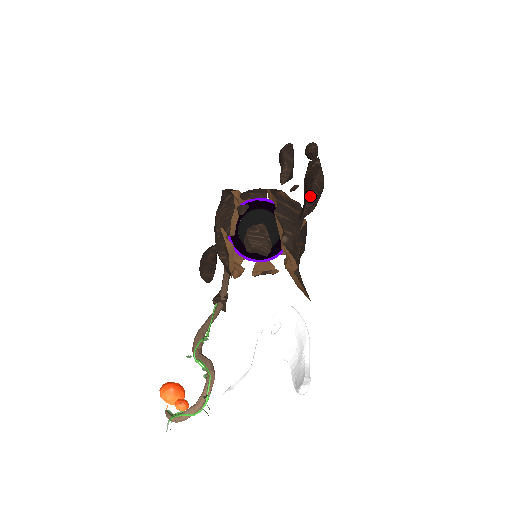
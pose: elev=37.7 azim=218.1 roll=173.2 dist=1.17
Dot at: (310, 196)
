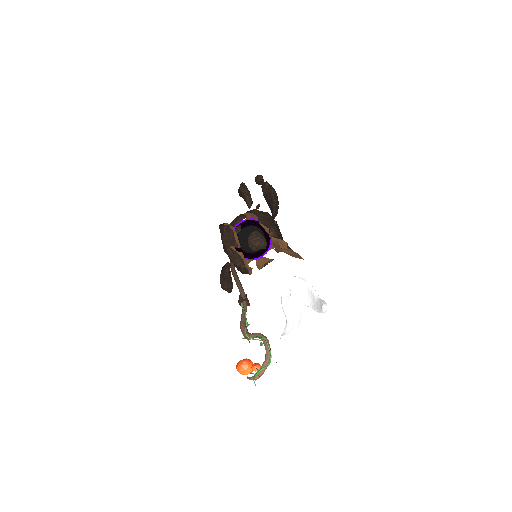
Dot at: (273, 204)
